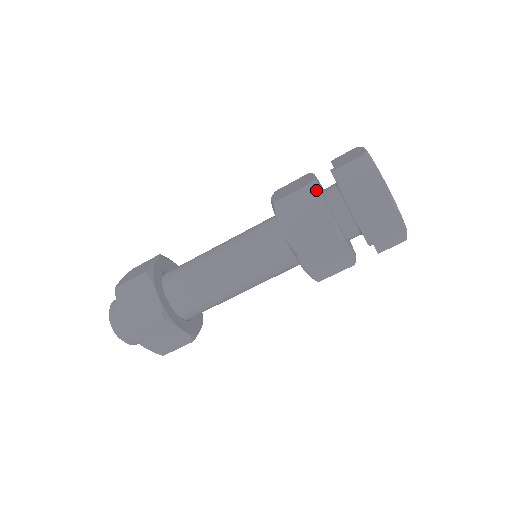
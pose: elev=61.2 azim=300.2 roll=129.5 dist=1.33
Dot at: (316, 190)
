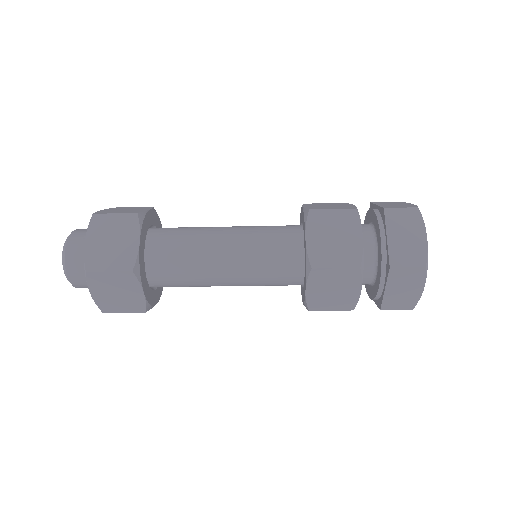
Dot at: (357, 218)
